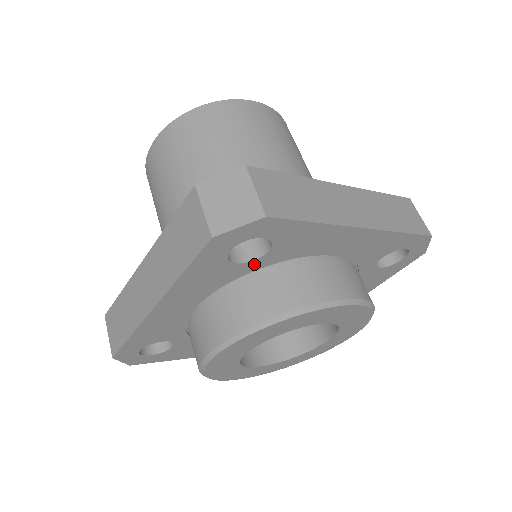
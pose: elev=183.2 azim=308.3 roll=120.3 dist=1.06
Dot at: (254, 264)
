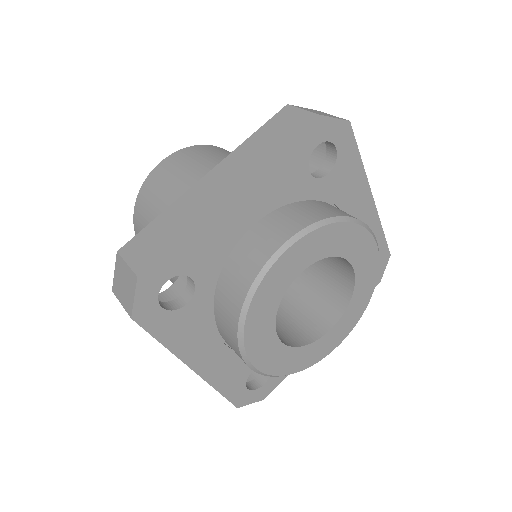
Dot at: (314, 185)
